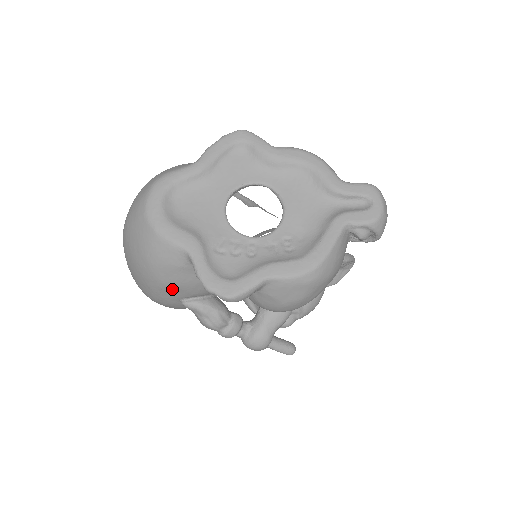
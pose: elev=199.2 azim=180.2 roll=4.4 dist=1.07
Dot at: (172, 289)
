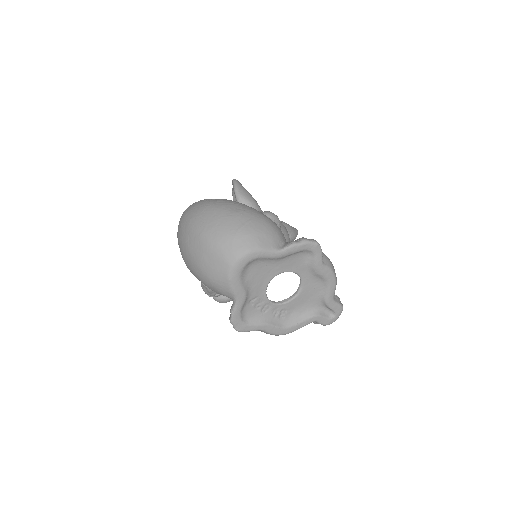
Dot at: occluded
